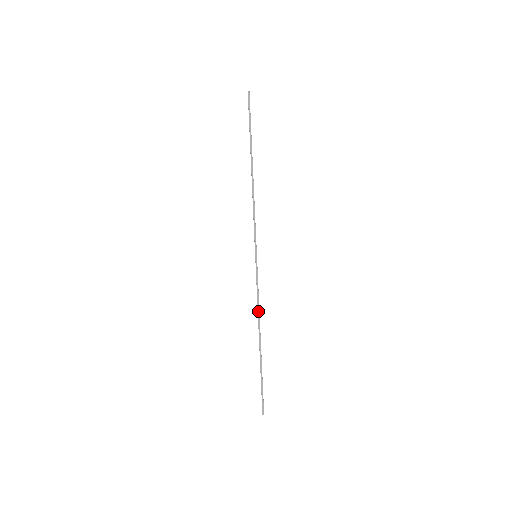
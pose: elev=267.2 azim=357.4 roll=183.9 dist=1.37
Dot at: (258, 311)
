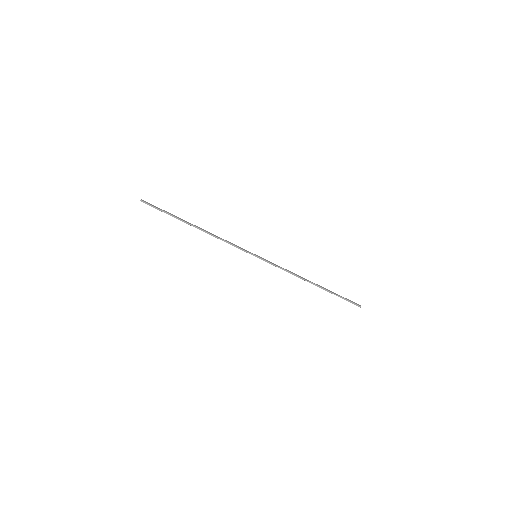
Dot at: occluded
